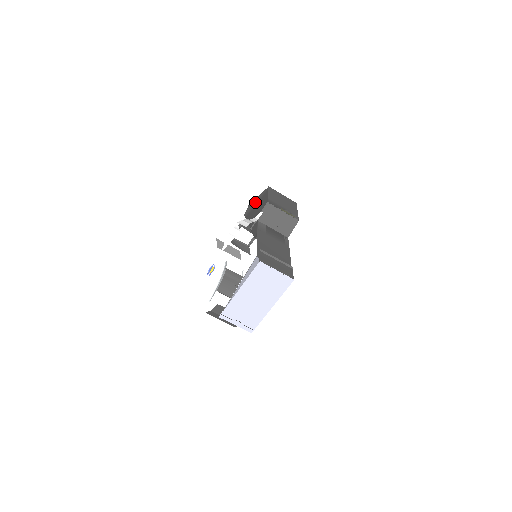
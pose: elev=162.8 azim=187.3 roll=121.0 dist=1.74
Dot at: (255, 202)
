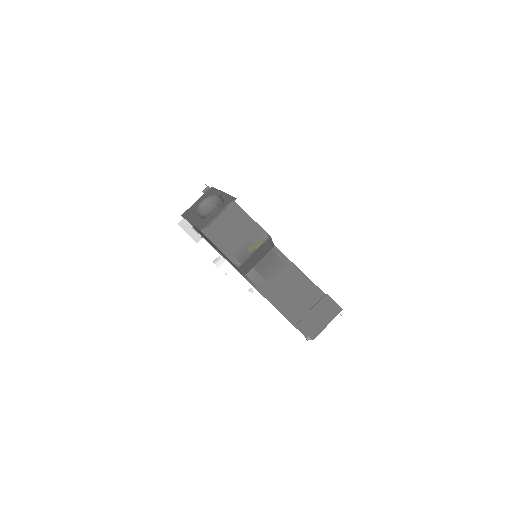
Dot at: (198, 230)
